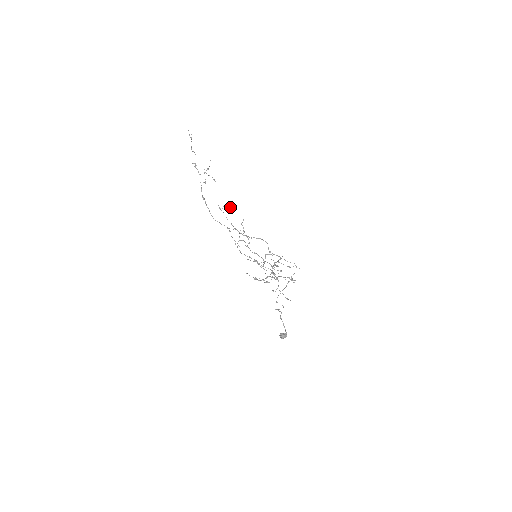
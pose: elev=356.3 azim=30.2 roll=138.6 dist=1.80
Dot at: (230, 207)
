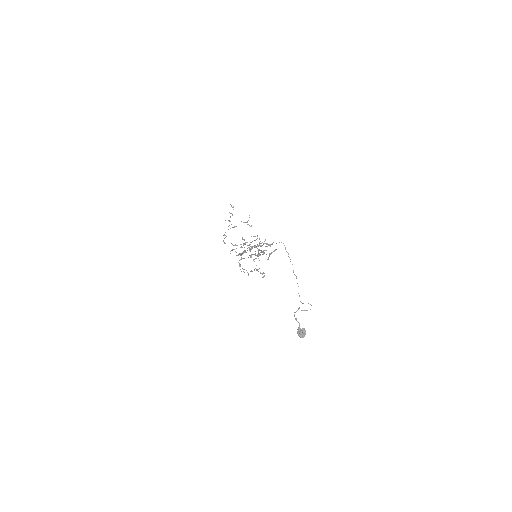
Dot at: (255, 236)
